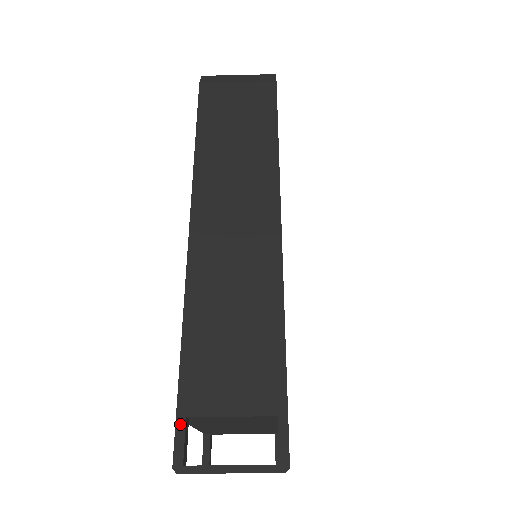
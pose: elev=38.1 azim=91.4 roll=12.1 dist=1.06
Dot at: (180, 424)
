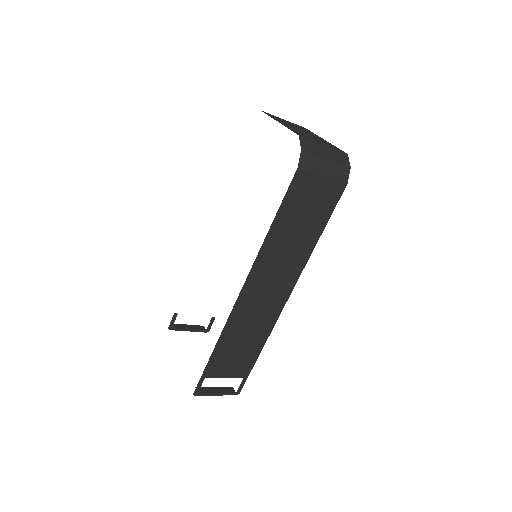
Dot at: (202, 380)
